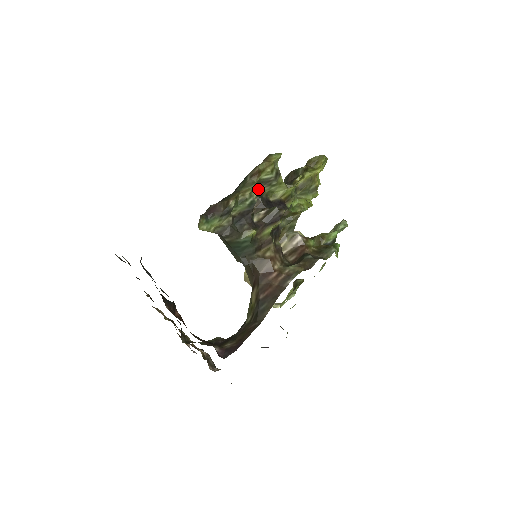
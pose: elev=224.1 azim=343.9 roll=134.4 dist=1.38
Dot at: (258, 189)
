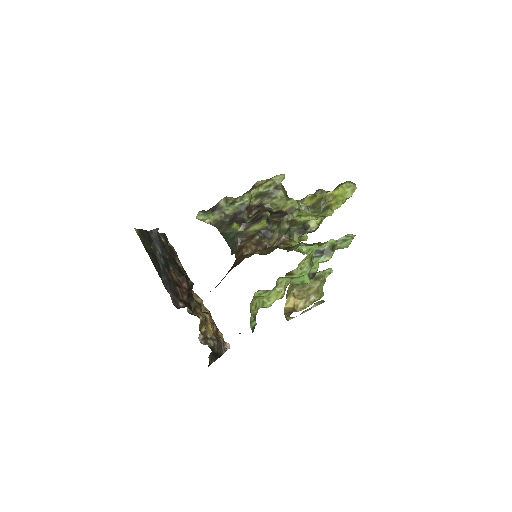
Dot at: (261, 201)
